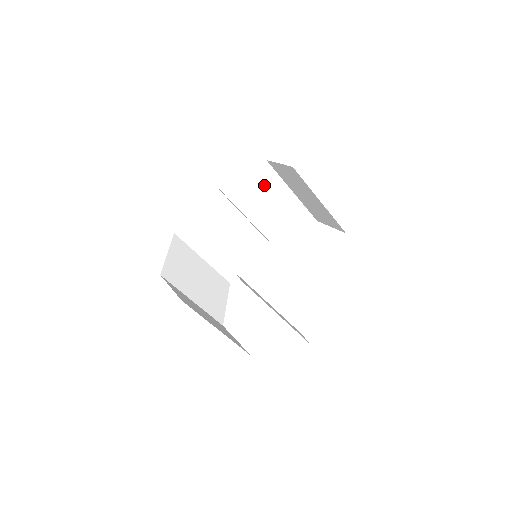
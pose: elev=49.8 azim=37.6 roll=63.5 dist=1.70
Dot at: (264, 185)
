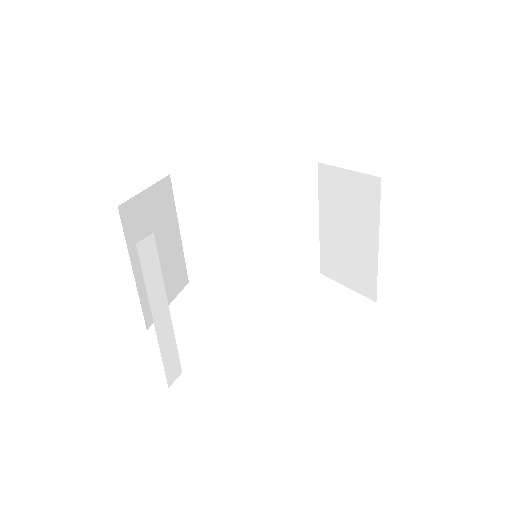
Dot at: (358, 203)
